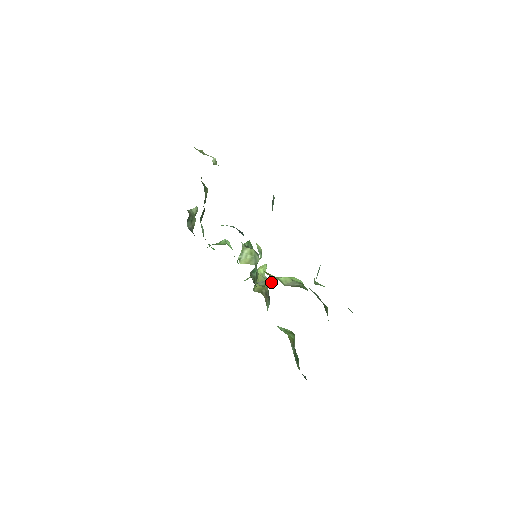
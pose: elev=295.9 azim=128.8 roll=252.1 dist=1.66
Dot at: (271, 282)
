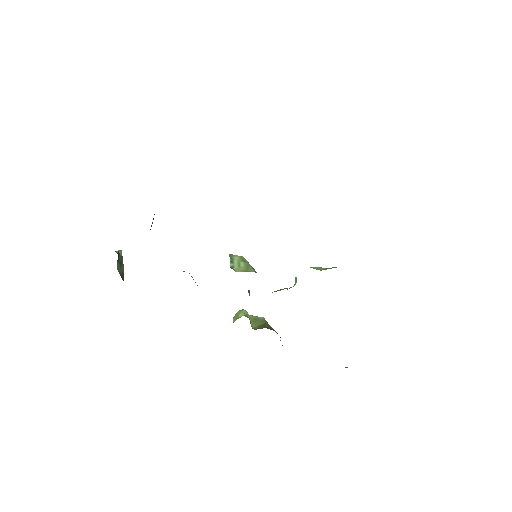
Dot at: (289, 288)
